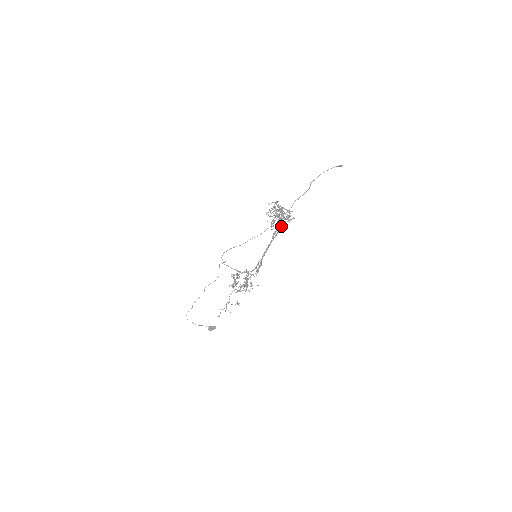
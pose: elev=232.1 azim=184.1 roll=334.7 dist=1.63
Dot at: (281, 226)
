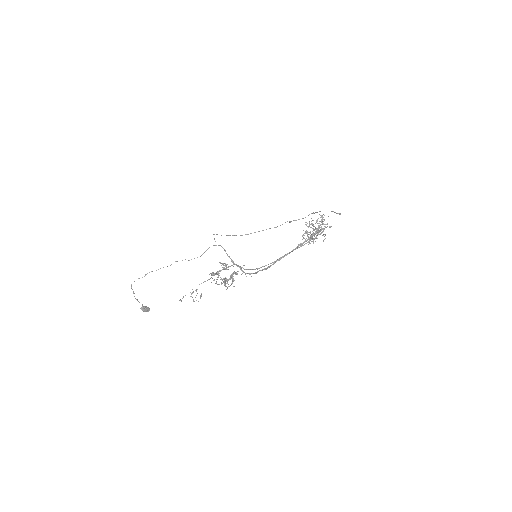
Dot at: occluded
